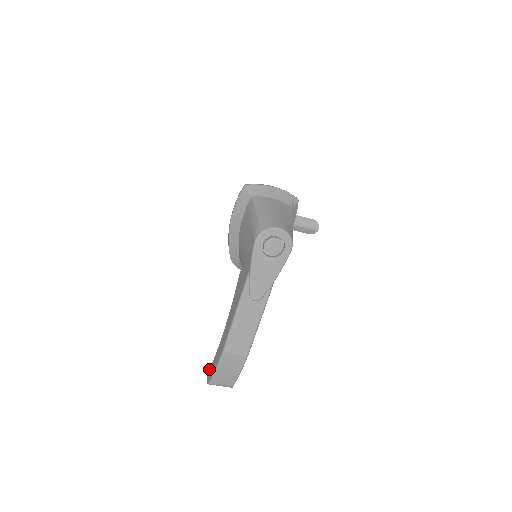
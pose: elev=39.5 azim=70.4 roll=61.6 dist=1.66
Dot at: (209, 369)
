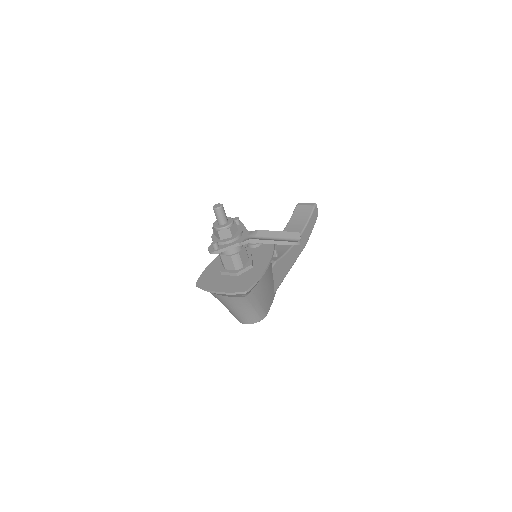
Dot at: (294, 210)
